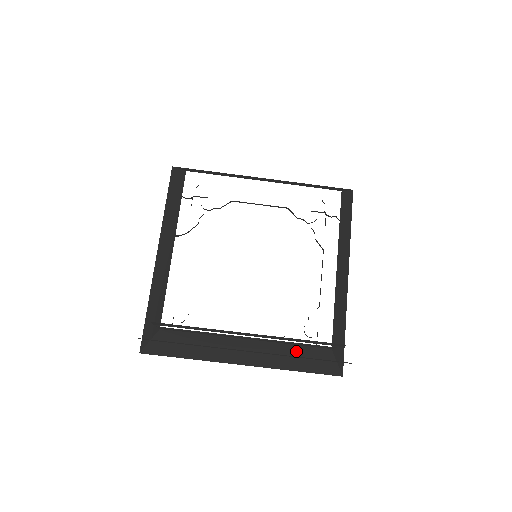
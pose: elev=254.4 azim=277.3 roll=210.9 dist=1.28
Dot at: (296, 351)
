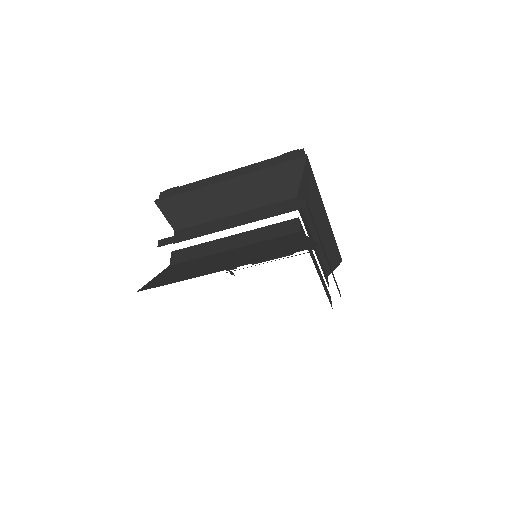
Dot at: occluded
